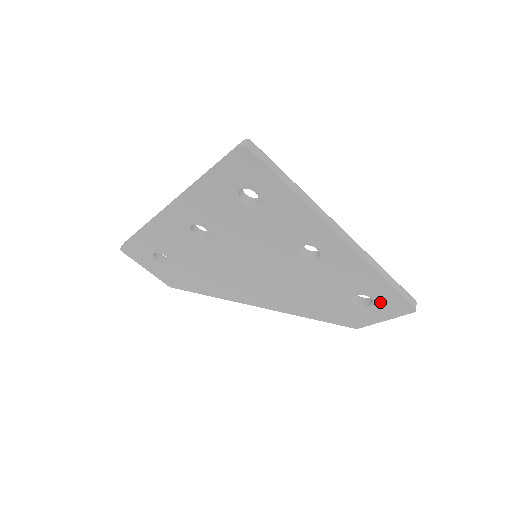
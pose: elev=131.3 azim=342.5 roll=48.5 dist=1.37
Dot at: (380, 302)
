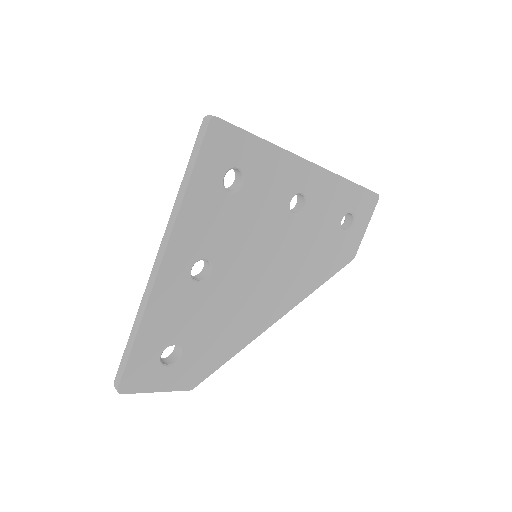
Dot at: (358, 211)
